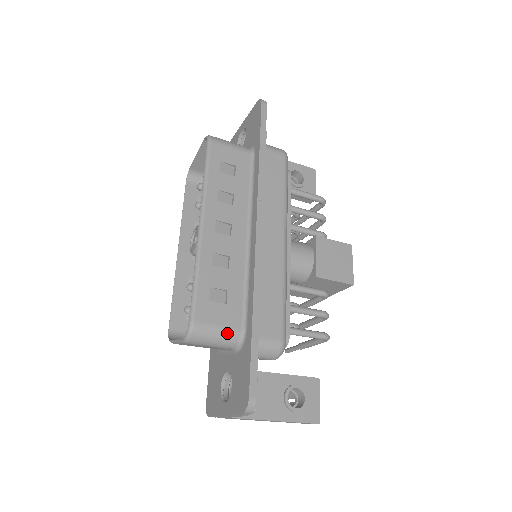
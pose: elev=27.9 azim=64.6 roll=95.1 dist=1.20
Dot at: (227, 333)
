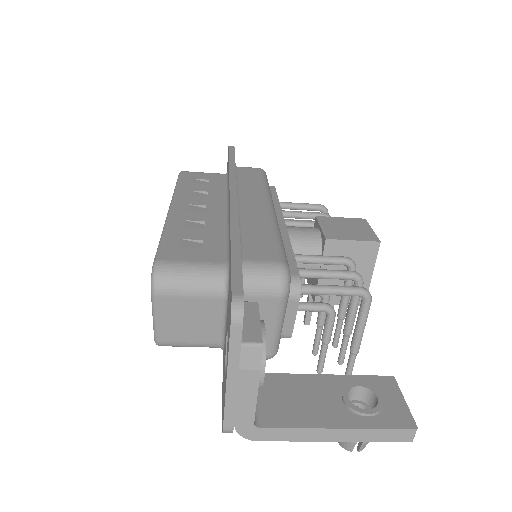
Dot at: (204, 268)
